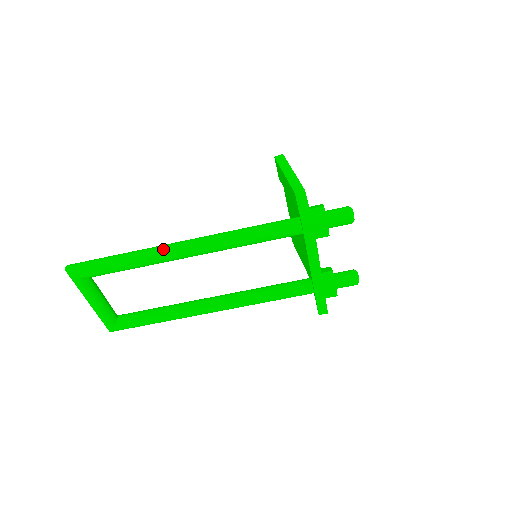
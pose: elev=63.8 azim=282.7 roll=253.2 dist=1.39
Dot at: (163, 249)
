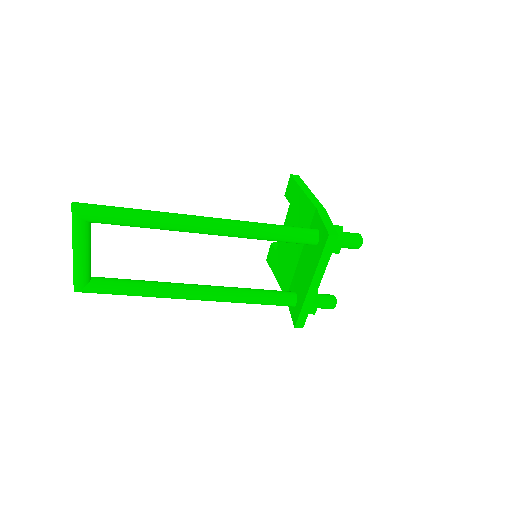
Dot at: (186, 217)
